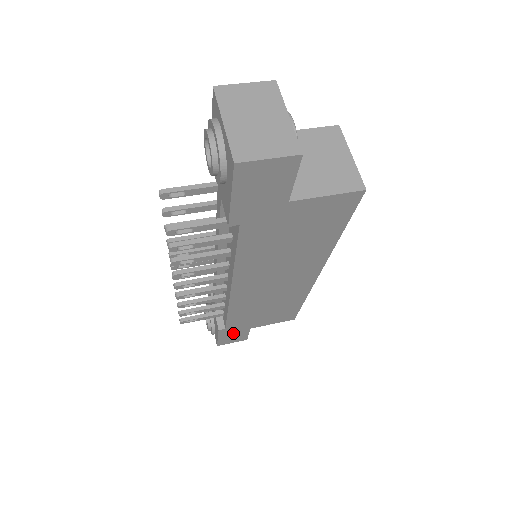
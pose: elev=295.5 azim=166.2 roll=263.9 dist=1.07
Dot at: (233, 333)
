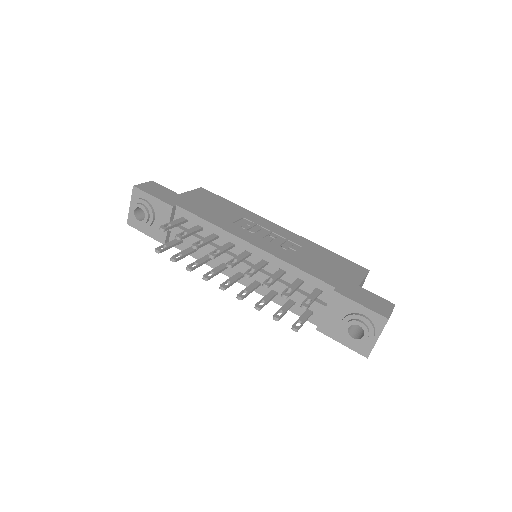
Dot at: occluded
